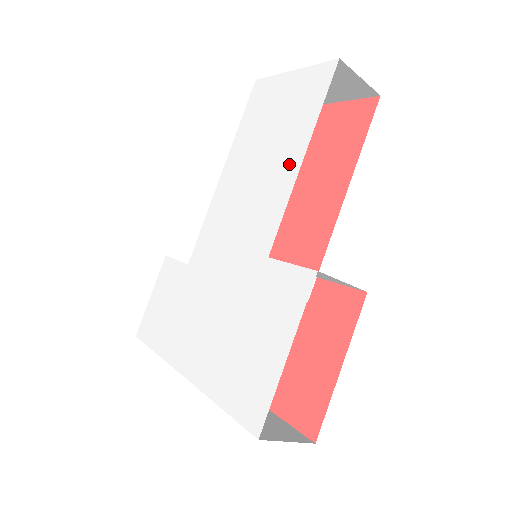
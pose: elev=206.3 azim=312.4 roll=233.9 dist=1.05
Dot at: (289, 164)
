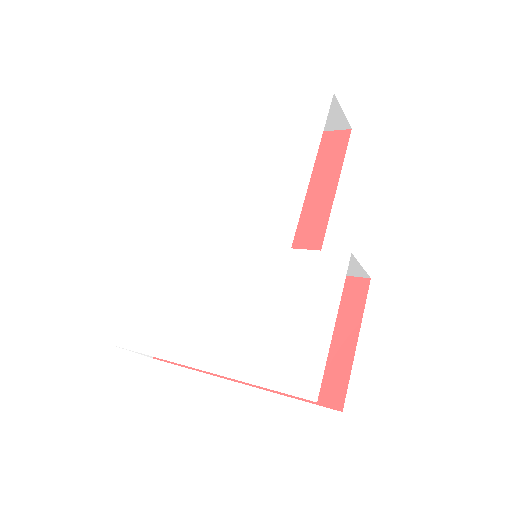
Dot at: (298, 172)
